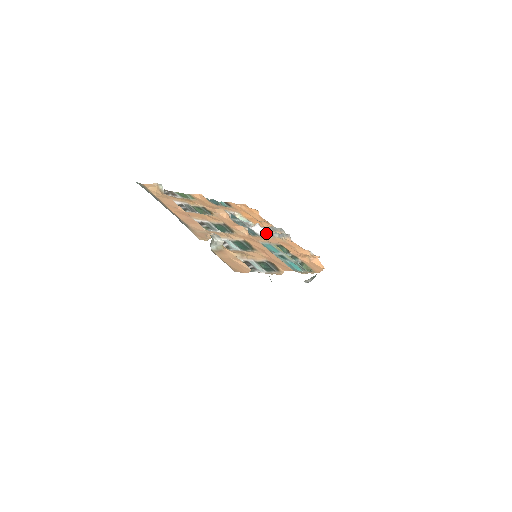
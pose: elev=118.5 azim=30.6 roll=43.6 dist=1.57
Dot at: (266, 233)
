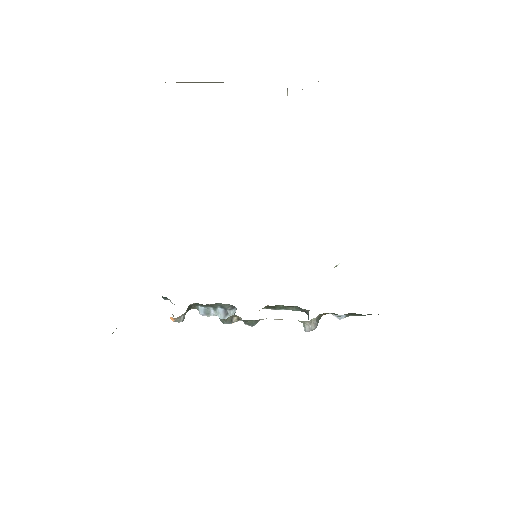
Dot at: occluded
